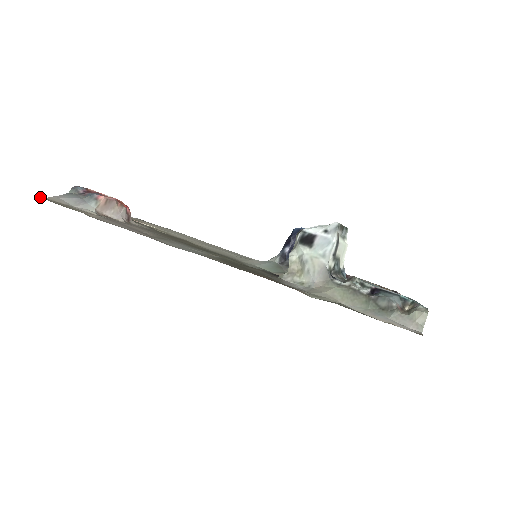
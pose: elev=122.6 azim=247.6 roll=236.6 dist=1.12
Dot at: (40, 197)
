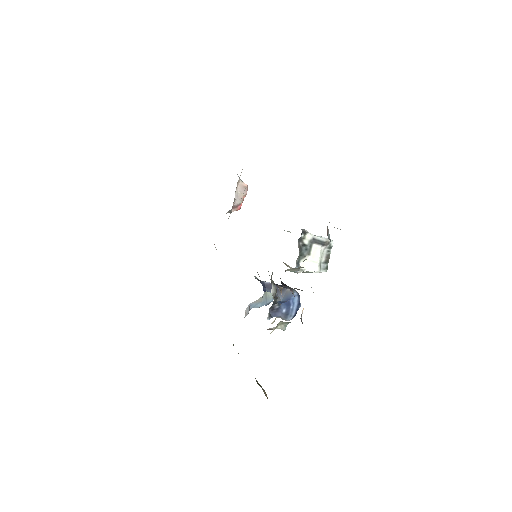
Dot at: occluded
